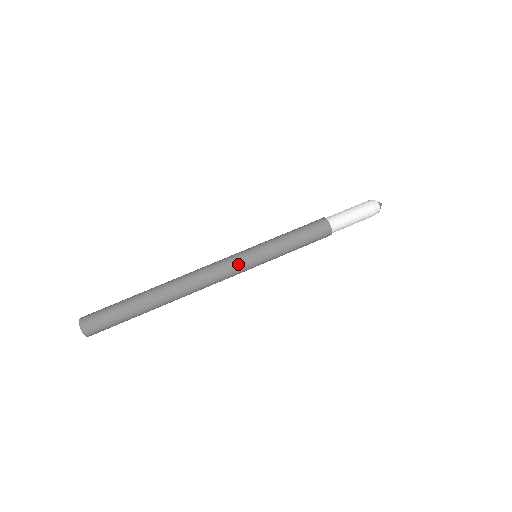
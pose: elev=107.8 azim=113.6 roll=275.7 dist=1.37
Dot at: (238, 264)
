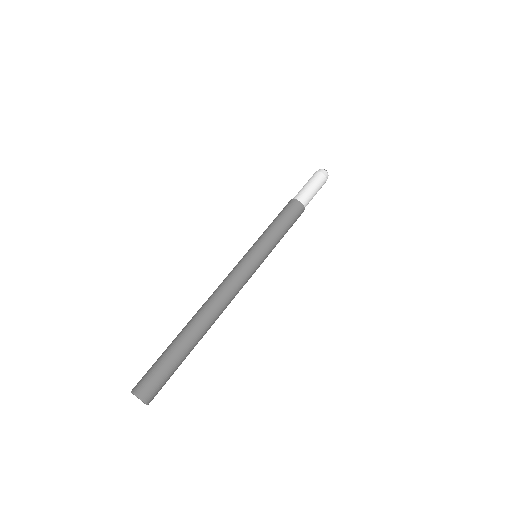
Dot at: (240, 264)
